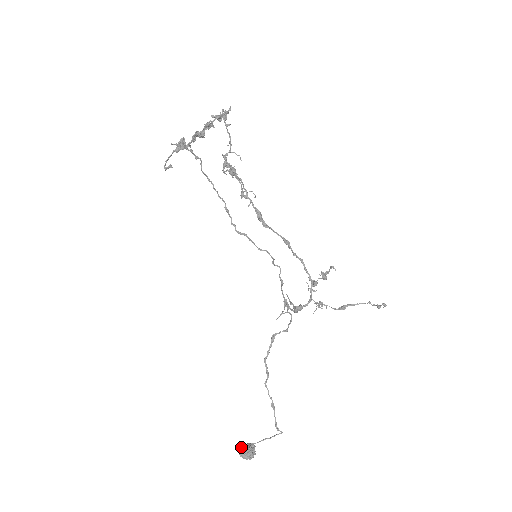
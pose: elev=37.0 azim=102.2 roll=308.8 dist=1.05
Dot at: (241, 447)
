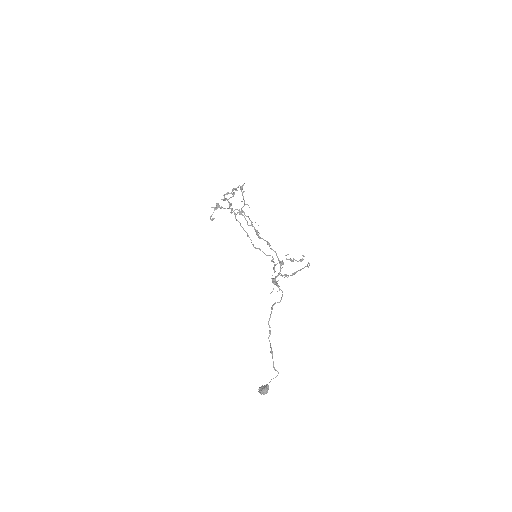
Dot at: occluded
